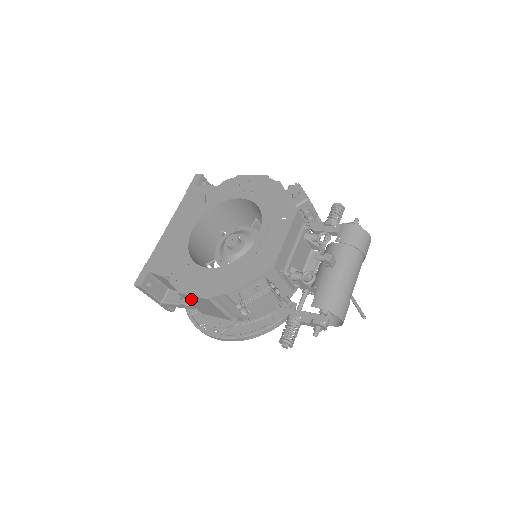
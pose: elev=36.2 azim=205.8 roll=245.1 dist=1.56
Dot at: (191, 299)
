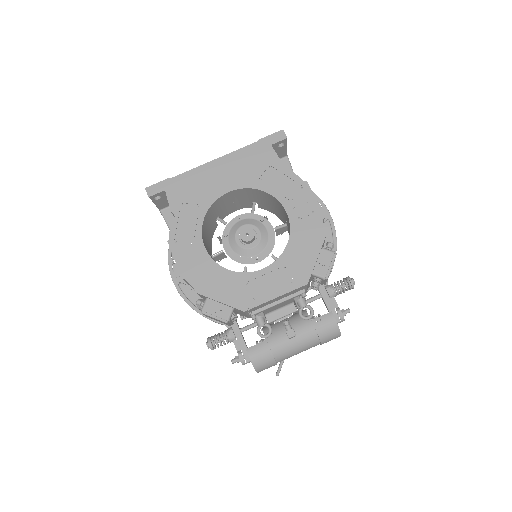
Dot at: occluded
